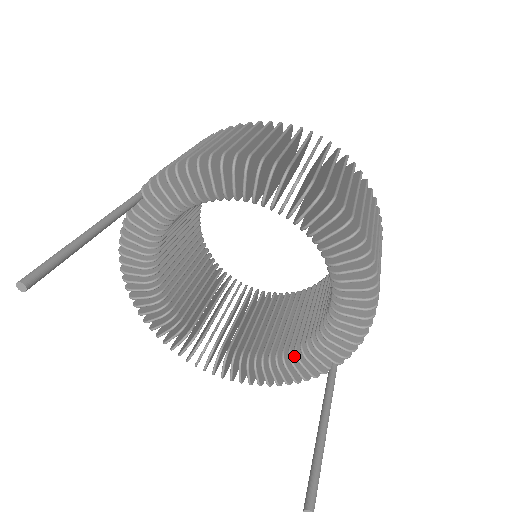
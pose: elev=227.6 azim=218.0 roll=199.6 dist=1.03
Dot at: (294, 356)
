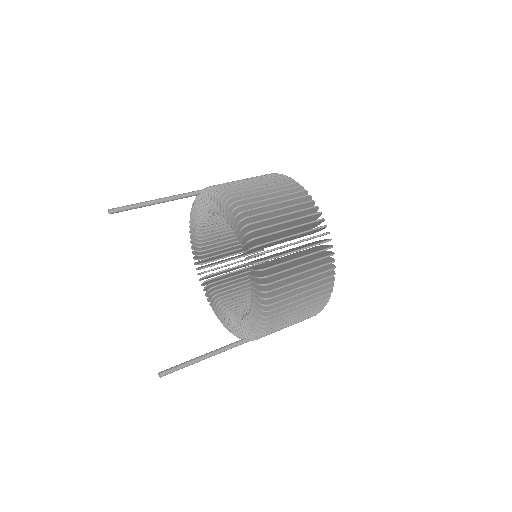
Dot at: occluded
